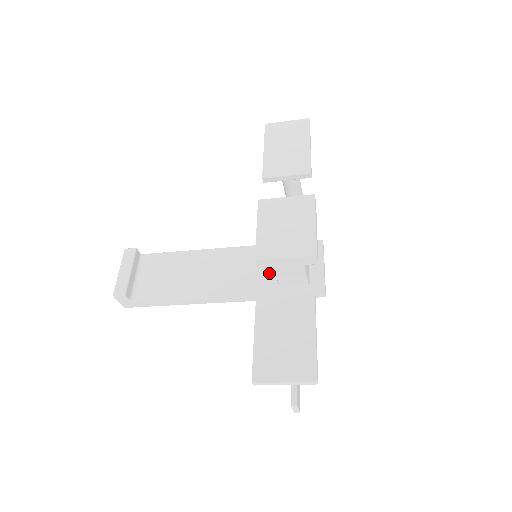
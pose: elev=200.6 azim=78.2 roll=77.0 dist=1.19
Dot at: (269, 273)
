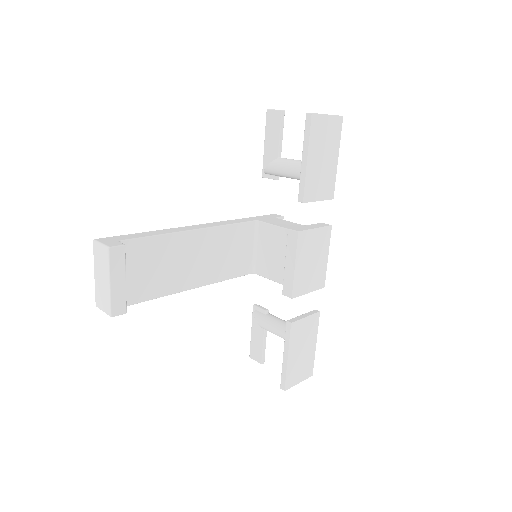
Dot at: (247, 255)
